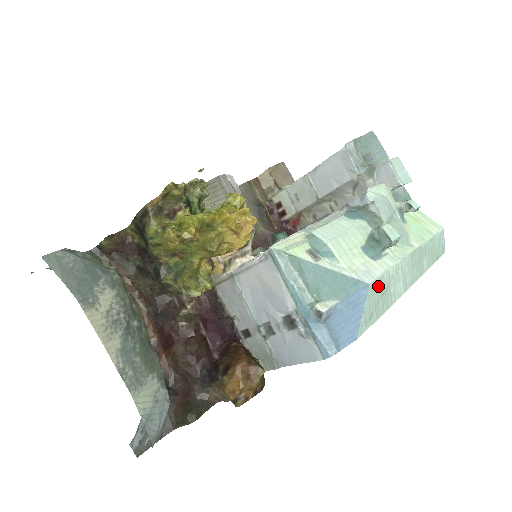
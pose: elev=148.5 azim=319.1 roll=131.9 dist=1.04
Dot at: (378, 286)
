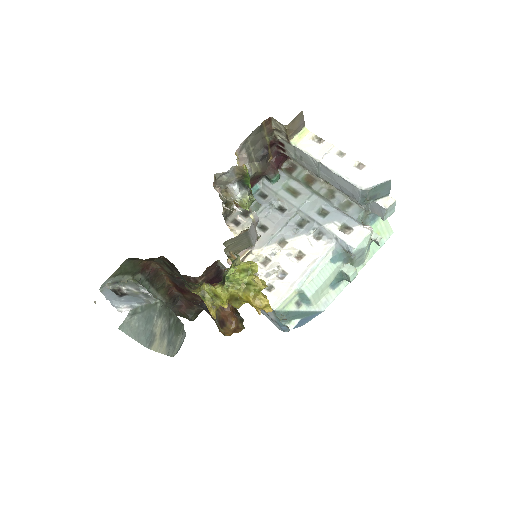
Dot at: occluded
